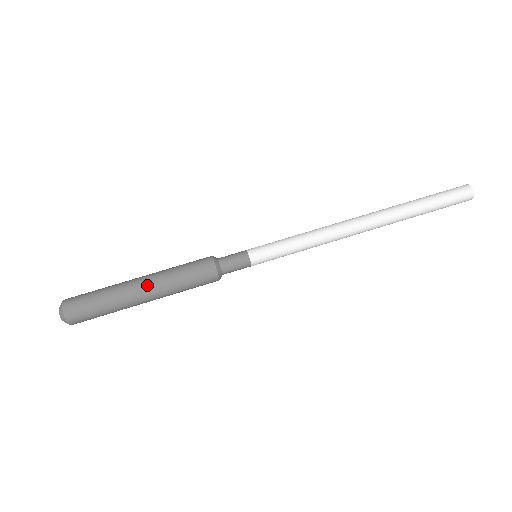
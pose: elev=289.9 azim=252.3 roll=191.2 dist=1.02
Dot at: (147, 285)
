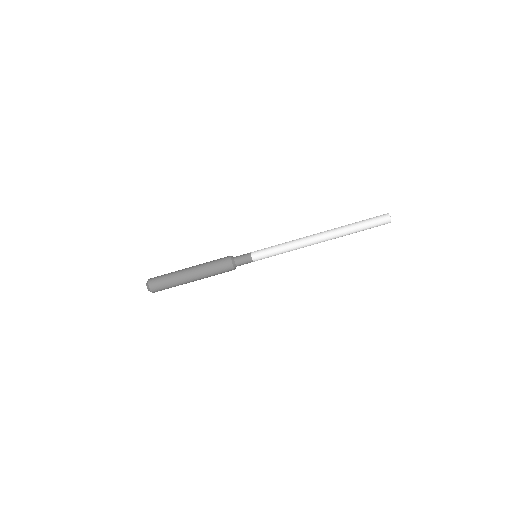
Dot at: (195, 276)
